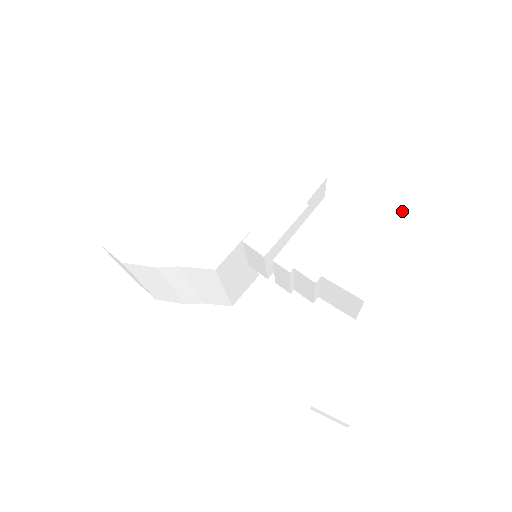
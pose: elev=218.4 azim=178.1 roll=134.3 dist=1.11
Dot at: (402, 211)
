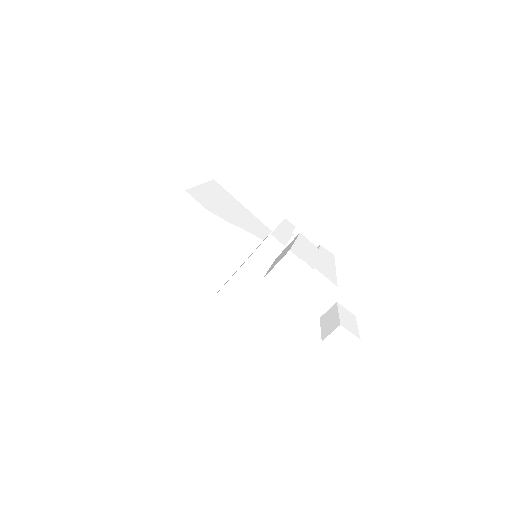
Dot at: (333, 257)
